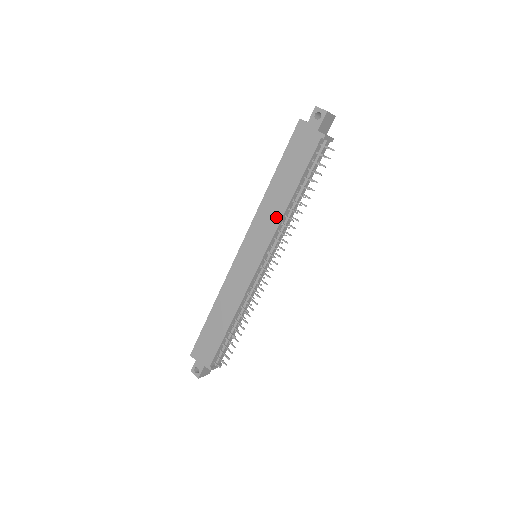
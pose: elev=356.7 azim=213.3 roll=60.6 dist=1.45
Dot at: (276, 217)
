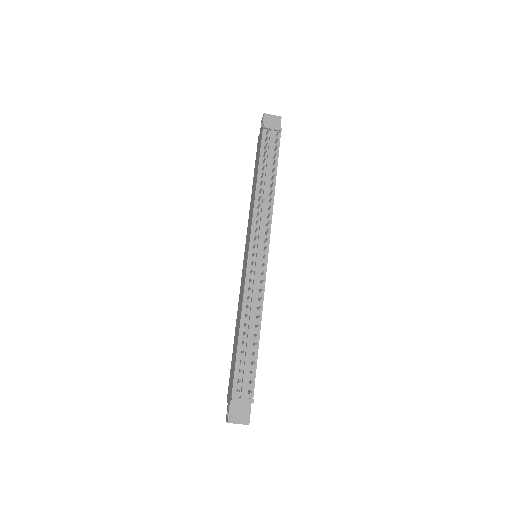
Dot at: (253, 206)
